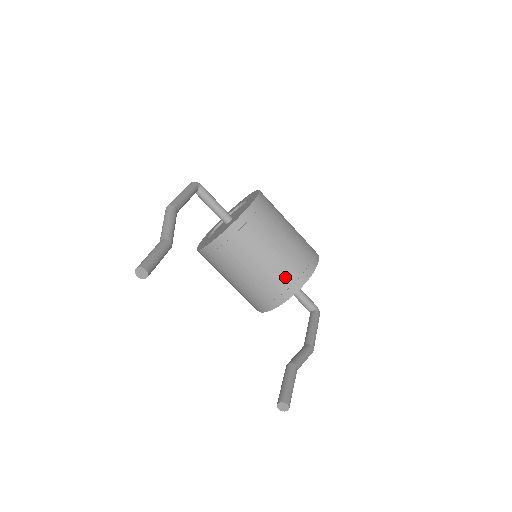
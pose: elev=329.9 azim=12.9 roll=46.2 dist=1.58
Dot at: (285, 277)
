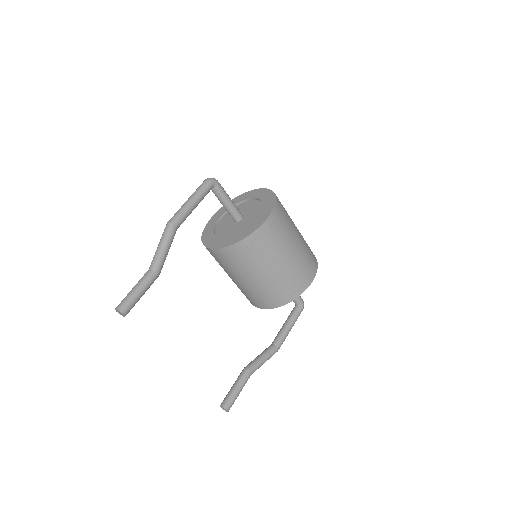
Dot at: (271, 295)
